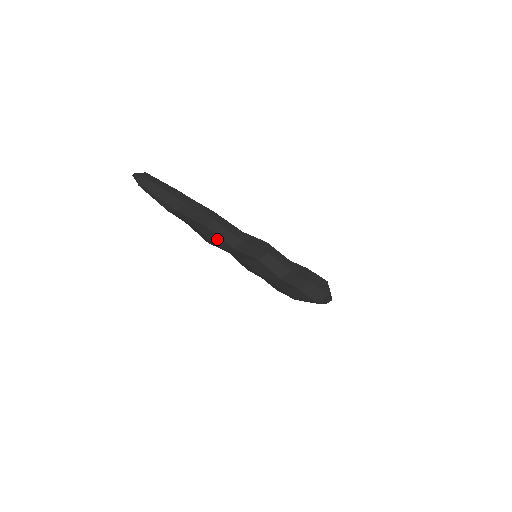
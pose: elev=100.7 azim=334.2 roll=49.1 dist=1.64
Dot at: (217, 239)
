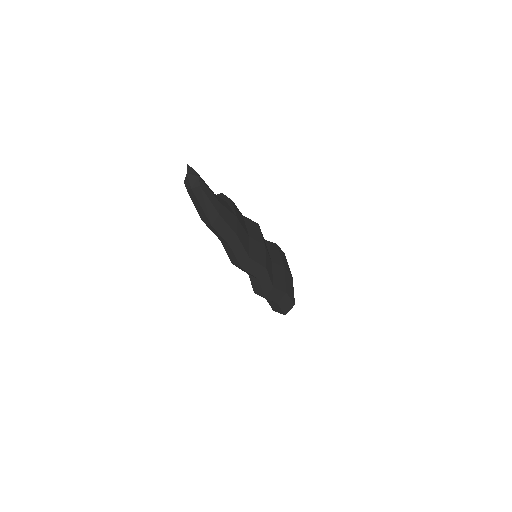
Dot at: occluded
